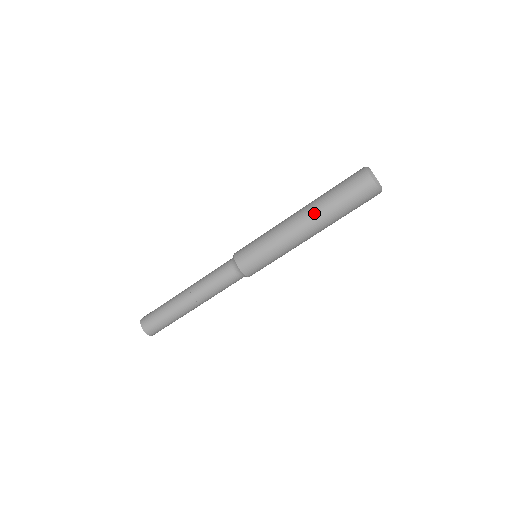
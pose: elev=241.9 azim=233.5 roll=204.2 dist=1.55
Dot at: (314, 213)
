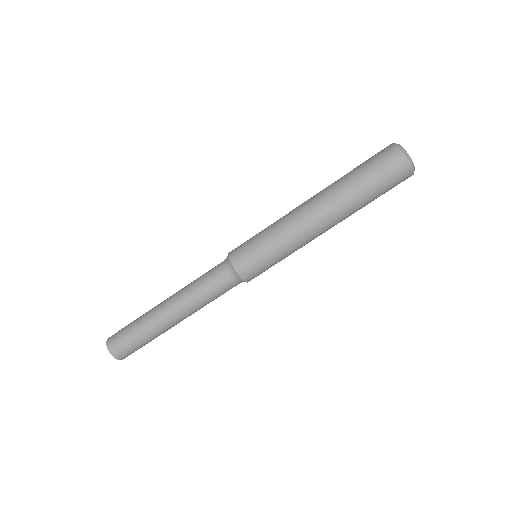
Dot at: (325, 189)
